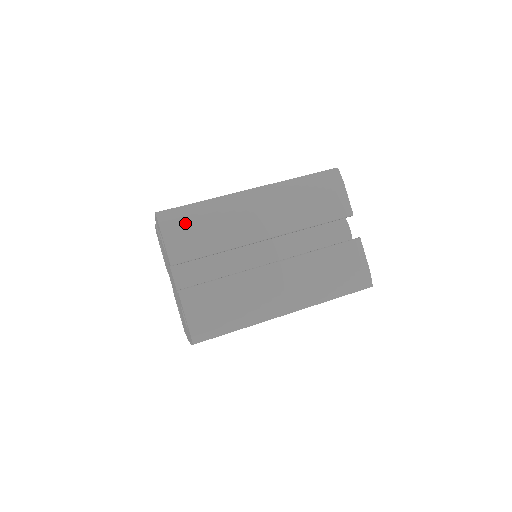
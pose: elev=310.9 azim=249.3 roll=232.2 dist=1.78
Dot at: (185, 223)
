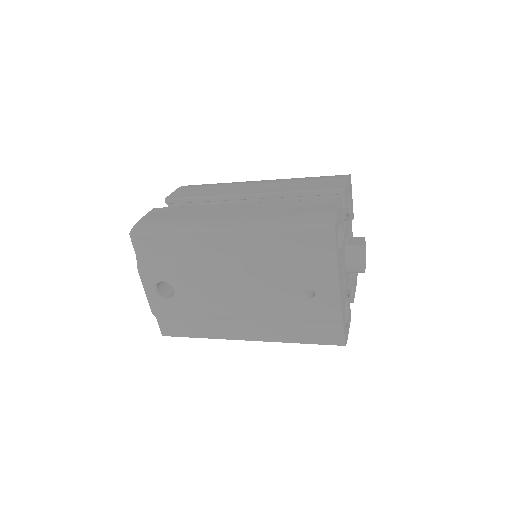
Dot at: (197, 186)
